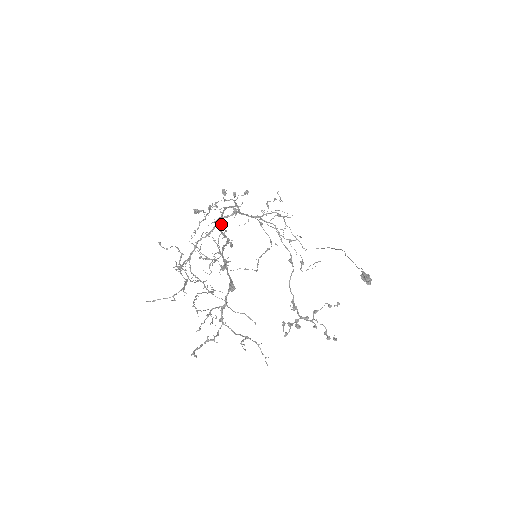
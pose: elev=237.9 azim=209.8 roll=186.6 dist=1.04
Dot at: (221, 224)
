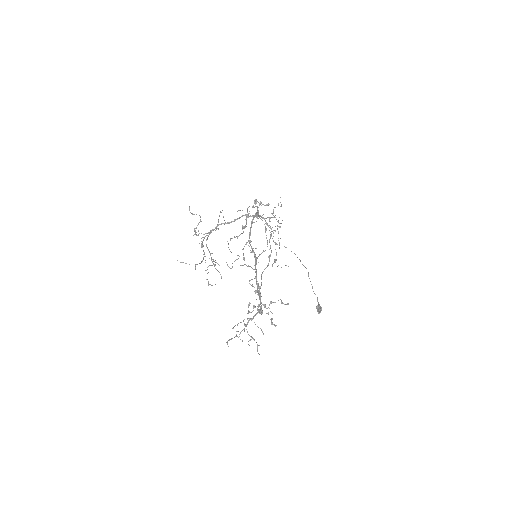
Dot at: (250, 235)
